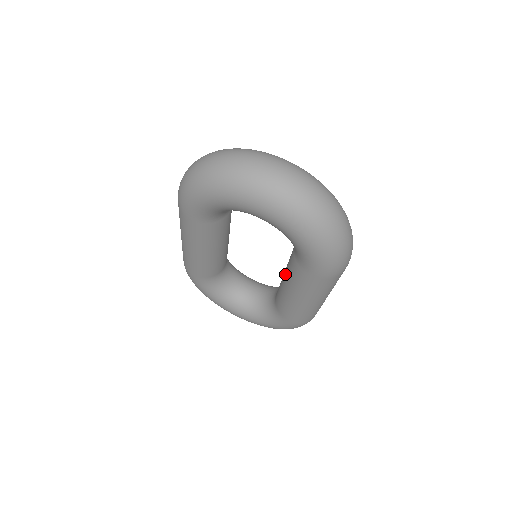
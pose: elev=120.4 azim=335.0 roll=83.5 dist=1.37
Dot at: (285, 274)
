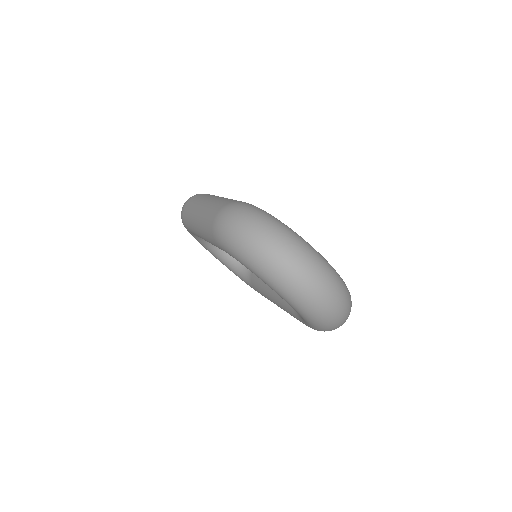
Dot at: occluded
